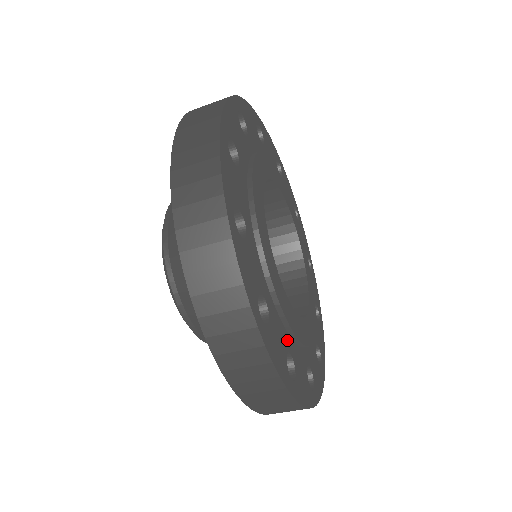
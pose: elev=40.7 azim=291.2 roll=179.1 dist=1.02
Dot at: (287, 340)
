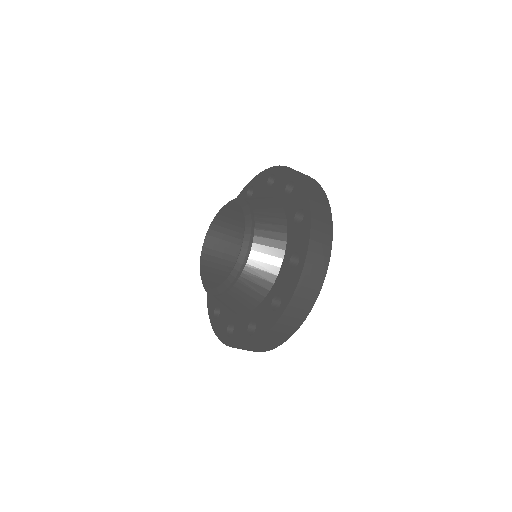
Dot at: occluded
